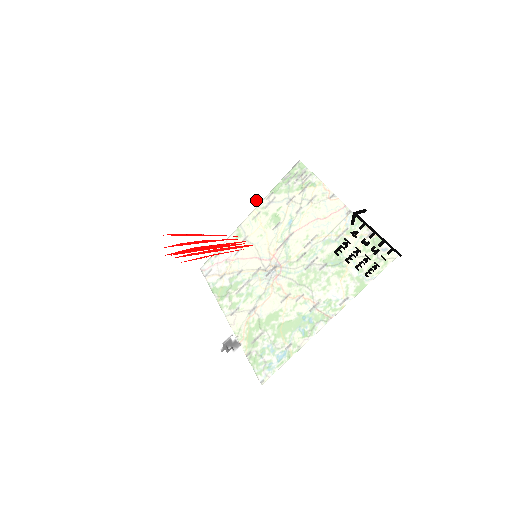
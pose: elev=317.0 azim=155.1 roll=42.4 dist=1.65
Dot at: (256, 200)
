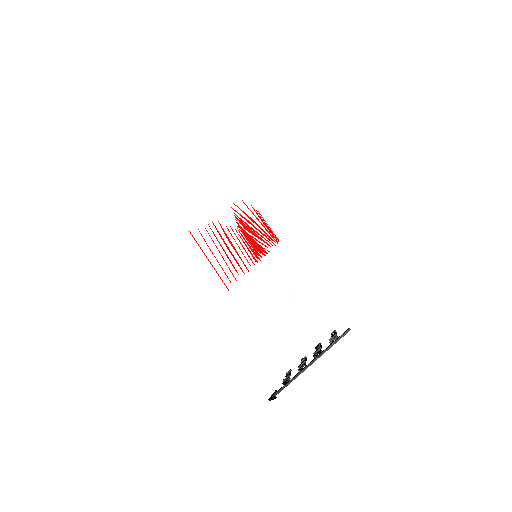
Dot at: occluded
